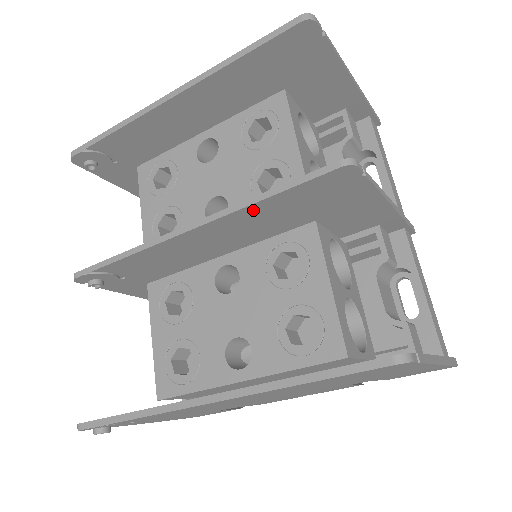
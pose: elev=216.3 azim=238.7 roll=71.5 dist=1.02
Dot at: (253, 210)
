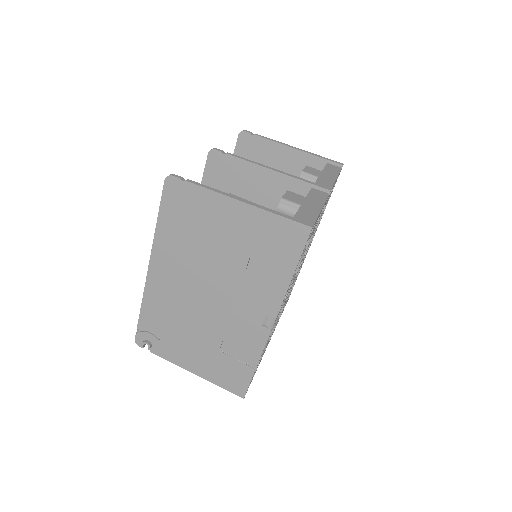
Dot at: occluded
